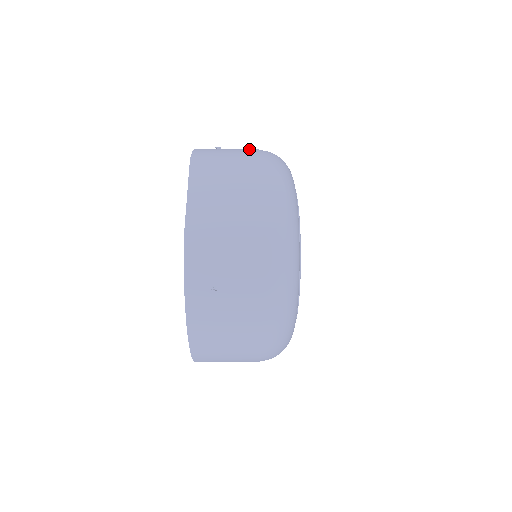
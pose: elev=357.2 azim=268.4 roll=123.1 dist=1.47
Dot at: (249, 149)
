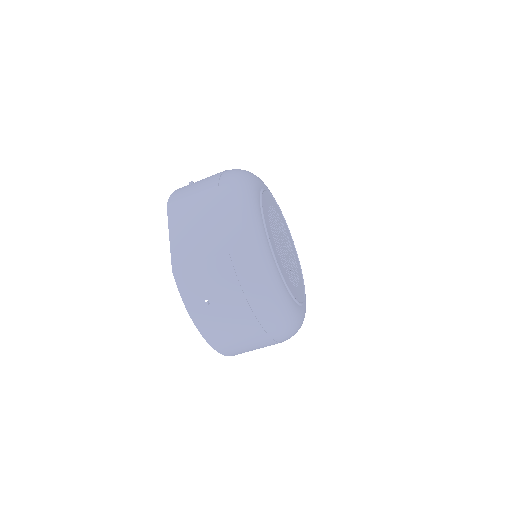
Dot at: (215, 174)
